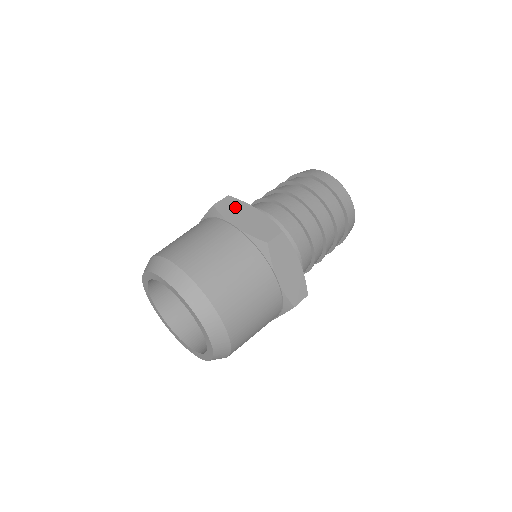
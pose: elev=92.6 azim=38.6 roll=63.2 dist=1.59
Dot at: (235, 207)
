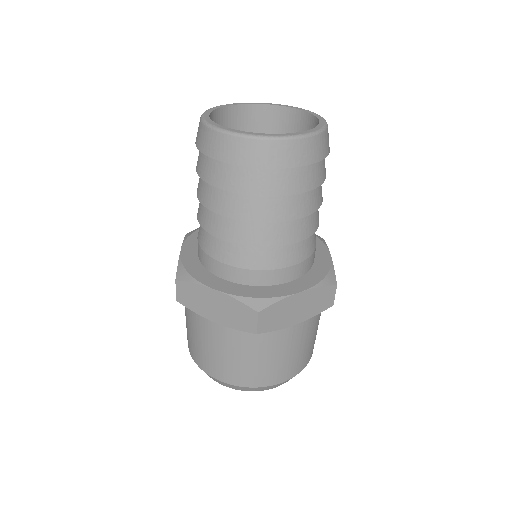
Dot at: (194, 296)
